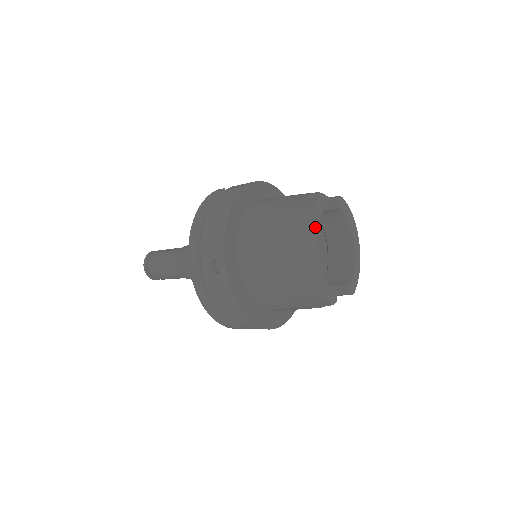
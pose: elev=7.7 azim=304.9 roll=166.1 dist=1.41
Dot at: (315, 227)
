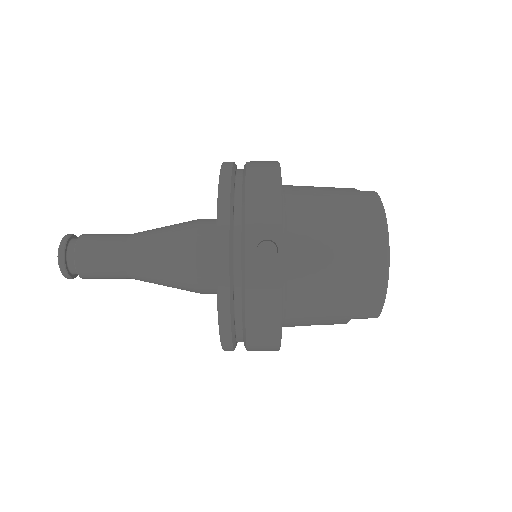
Dot at: (385, 221)
